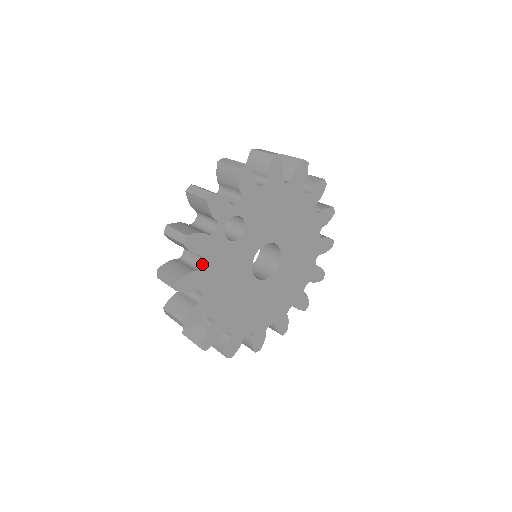
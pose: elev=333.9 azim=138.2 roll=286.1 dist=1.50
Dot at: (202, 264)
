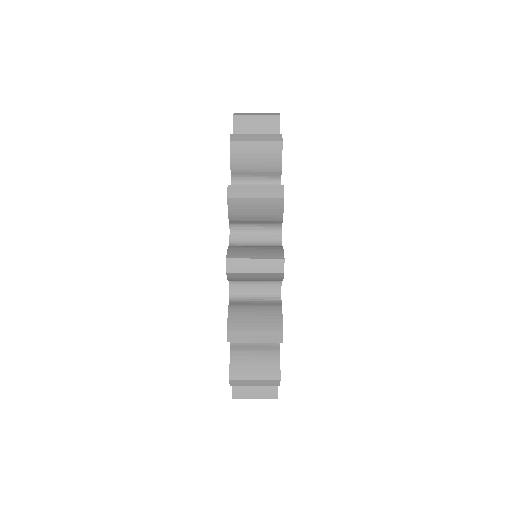
Dot at: occluded
